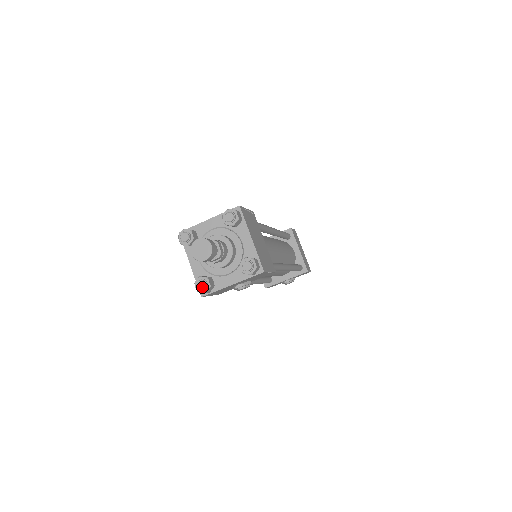
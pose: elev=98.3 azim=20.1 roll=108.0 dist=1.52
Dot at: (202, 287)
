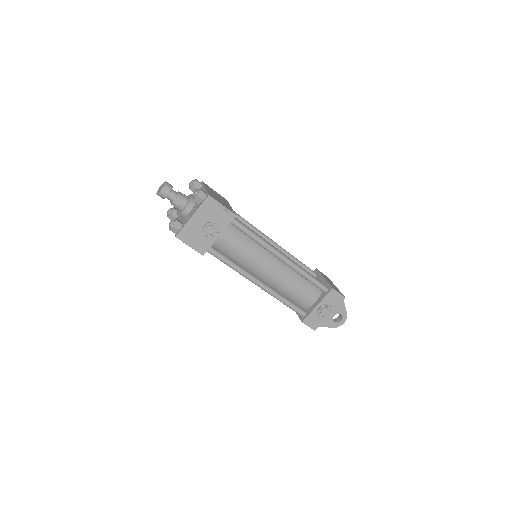
Dot at: (171, 223)
